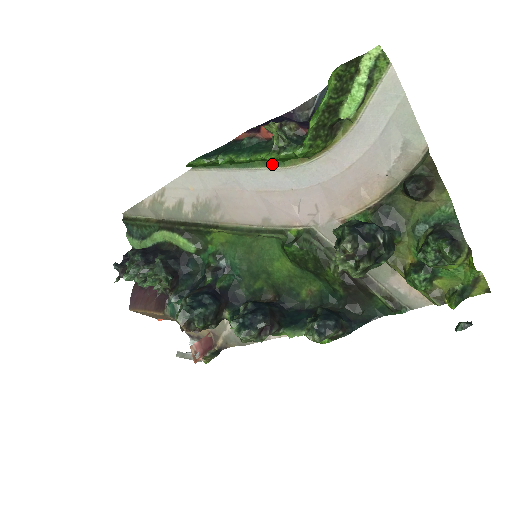
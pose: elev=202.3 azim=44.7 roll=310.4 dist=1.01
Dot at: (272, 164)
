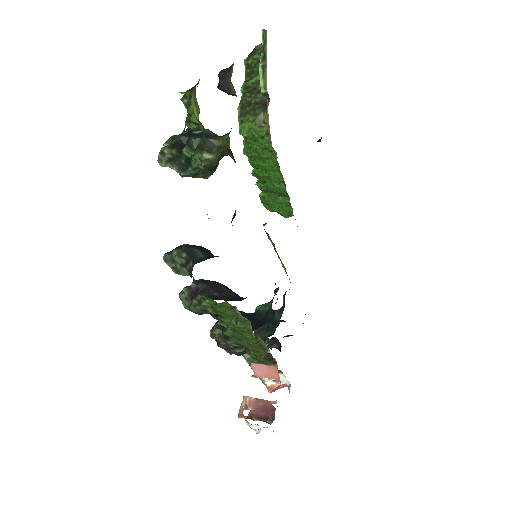
Dot at: (280, 173)
